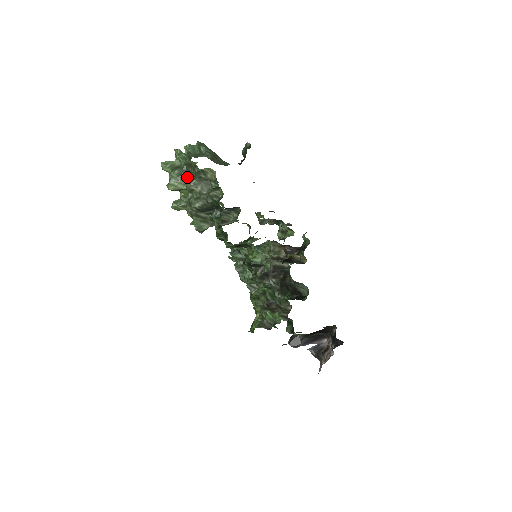
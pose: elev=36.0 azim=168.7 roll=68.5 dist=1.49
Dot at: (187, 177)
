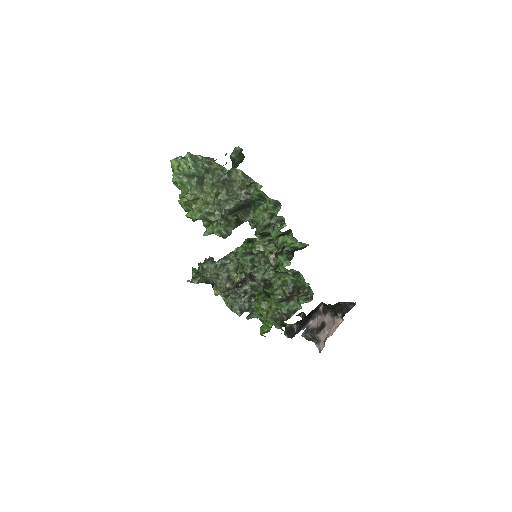
Dot at: (203, 184)
